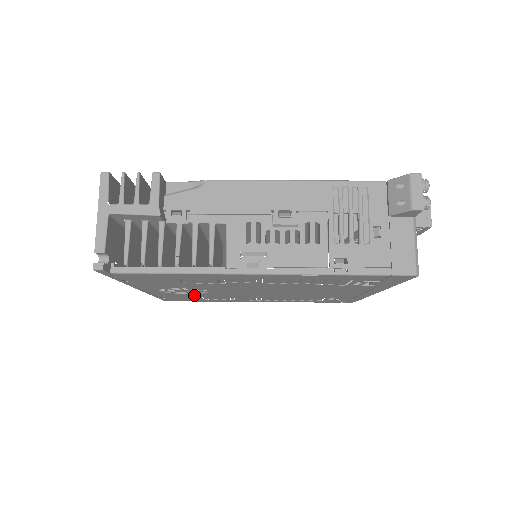
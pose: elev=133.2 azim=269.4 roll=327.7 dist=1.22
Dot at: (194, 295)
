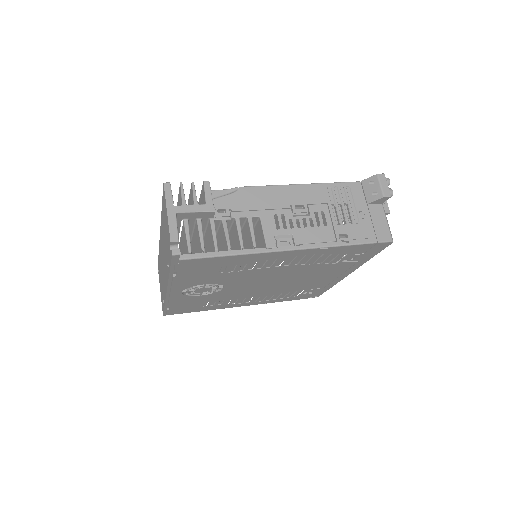
Dot at: (202, 298)
